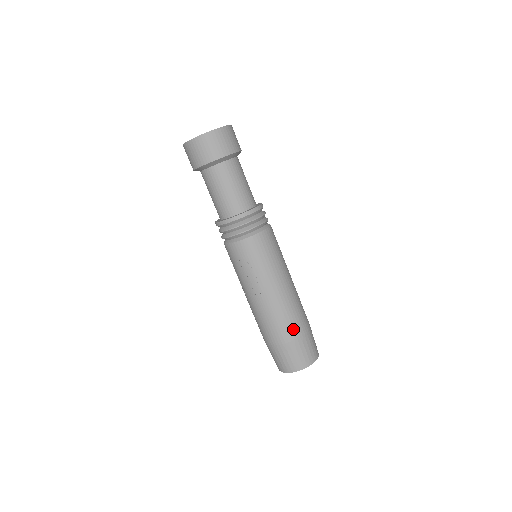
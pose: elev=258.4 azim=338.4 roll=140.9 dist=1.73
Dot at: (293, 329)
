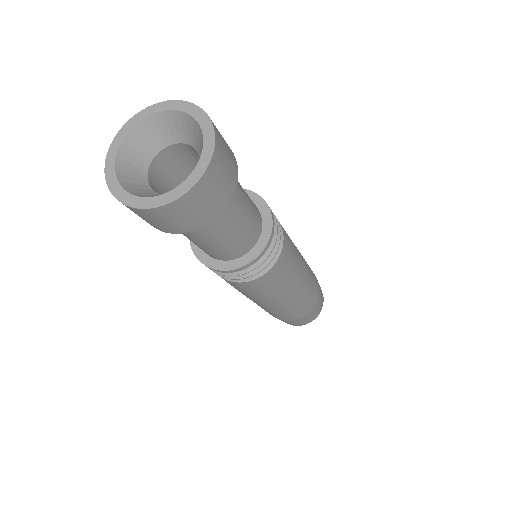
Dot at: (272, 315)
